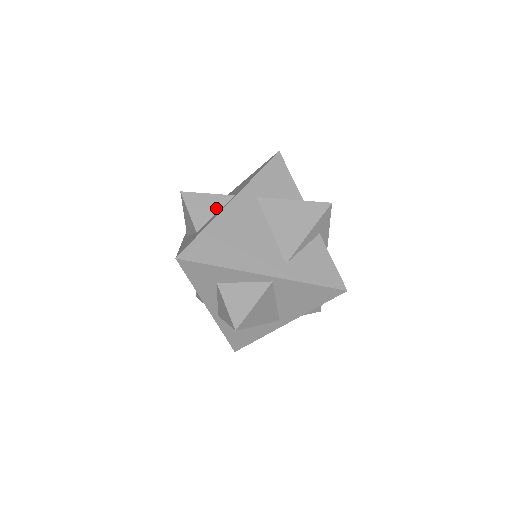
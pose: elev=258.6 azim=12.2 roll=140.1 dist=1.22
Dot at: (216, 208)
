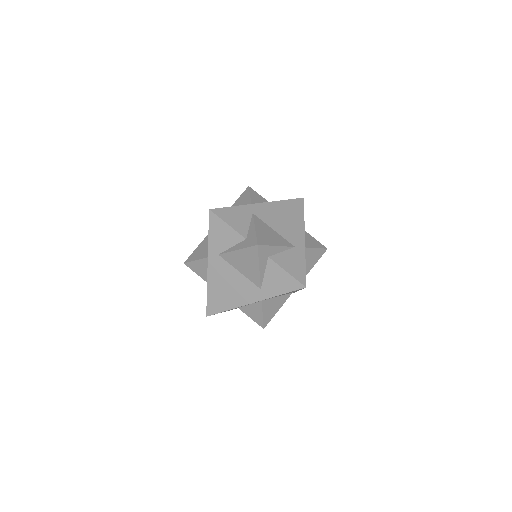
Dot at: (206, 268)
